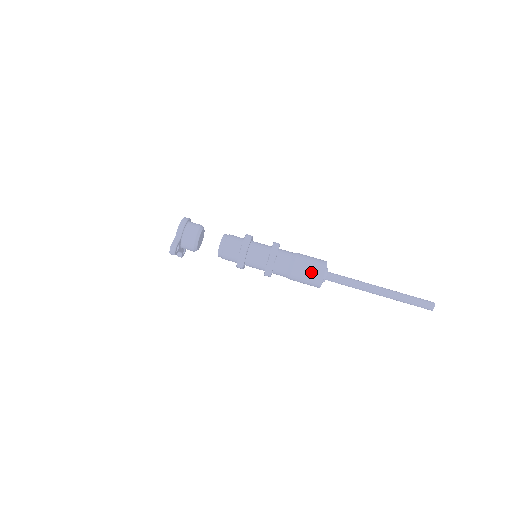
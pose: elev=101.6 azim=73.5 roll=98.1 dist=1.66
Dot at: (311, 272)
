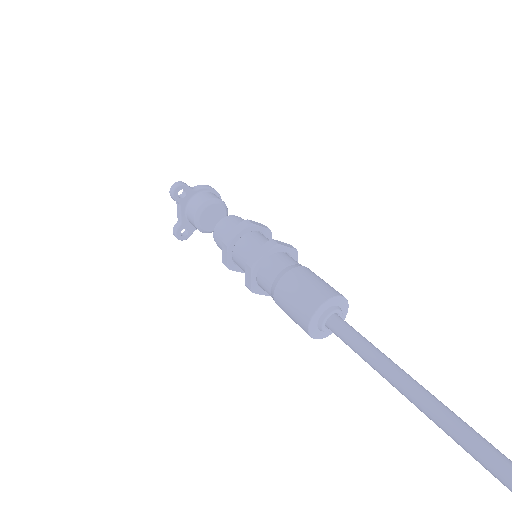
Dot at: (313, 285)
